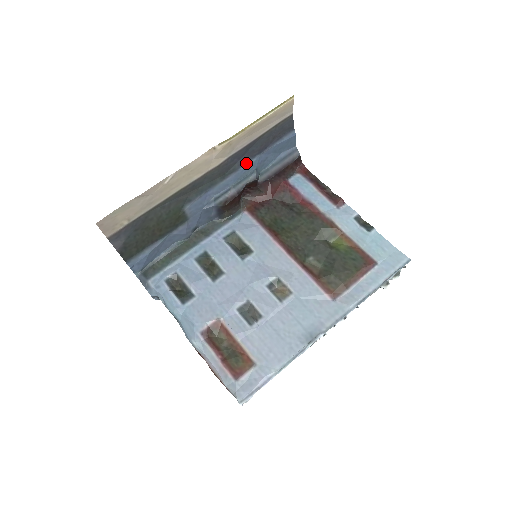
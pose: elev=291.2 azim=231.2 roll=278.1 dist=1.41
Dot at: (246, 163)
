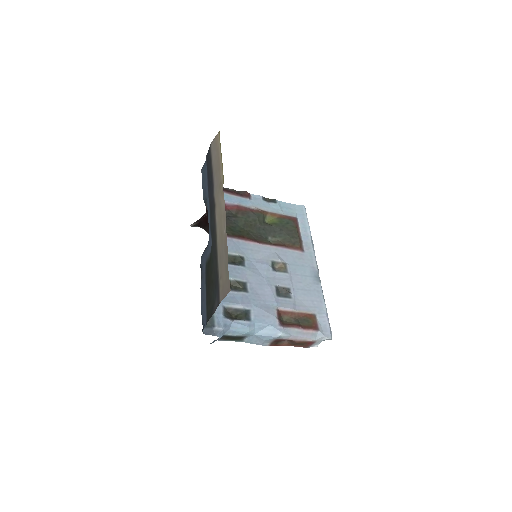
Dot at: (208, 196)
